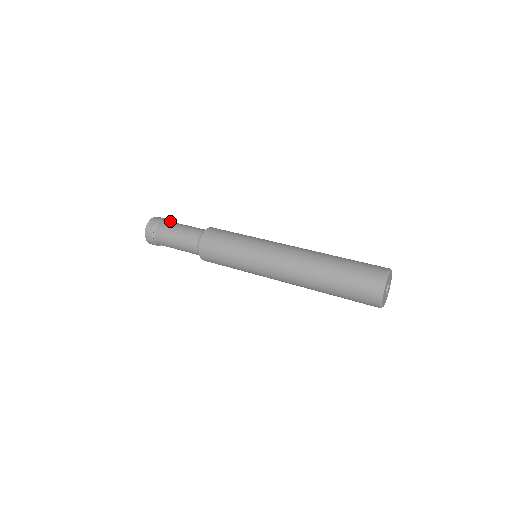
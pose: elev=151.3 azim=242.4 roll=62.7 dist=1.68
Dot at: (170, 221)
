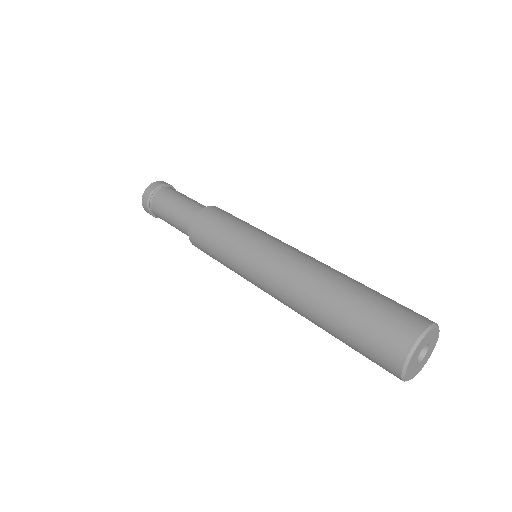
Dot at: (168, 190)
